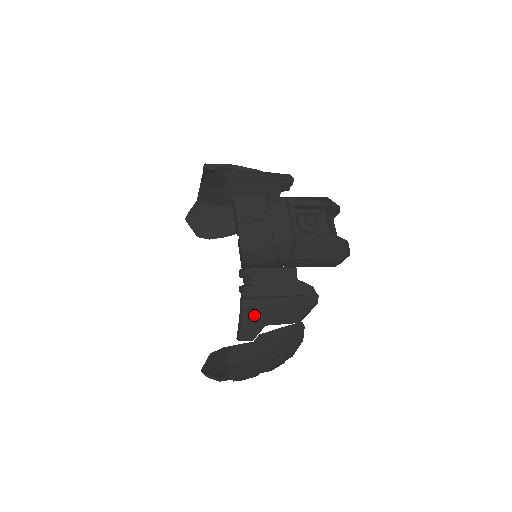
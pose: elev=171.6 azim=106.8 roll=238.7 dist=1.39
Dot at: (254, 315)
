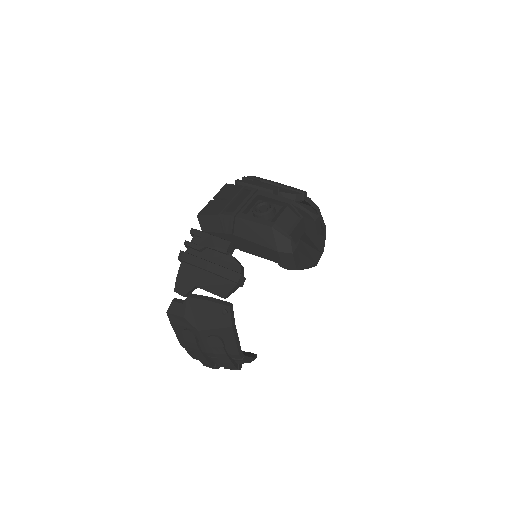
Dot at: (187, 270)
